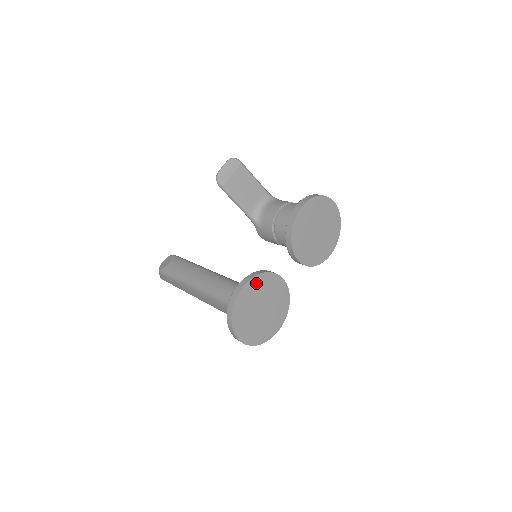
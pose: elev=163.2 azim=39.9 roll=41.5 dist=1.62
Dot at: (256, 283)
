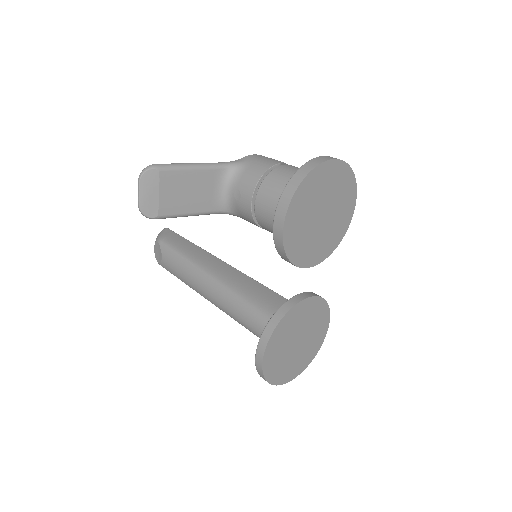
Dot at: (276, 338)
